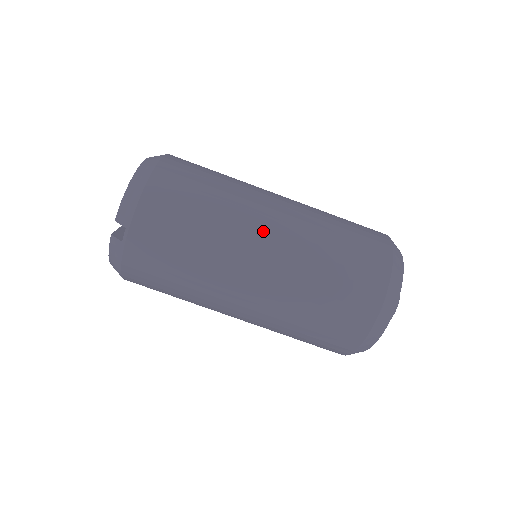
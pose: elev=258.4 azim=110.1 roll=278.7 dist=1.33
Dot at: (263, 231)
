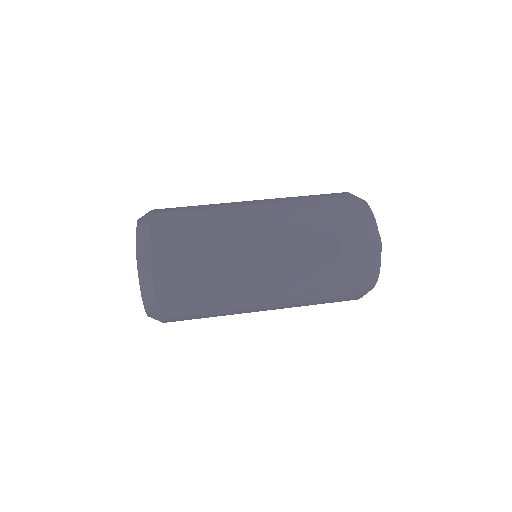
Dot at: occluded
